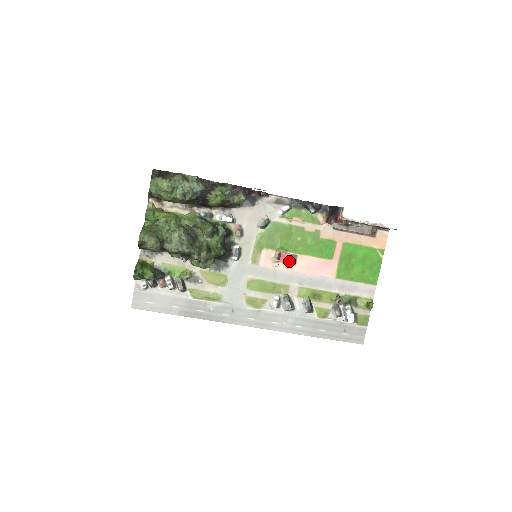
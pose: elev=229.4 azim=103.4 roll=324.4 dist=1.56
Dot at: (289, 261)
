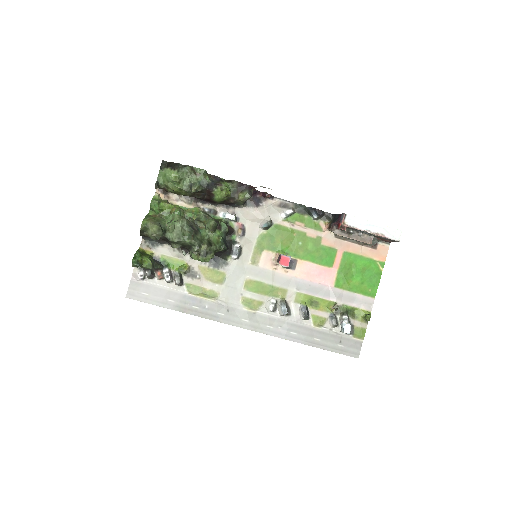
Dot at: occluded
